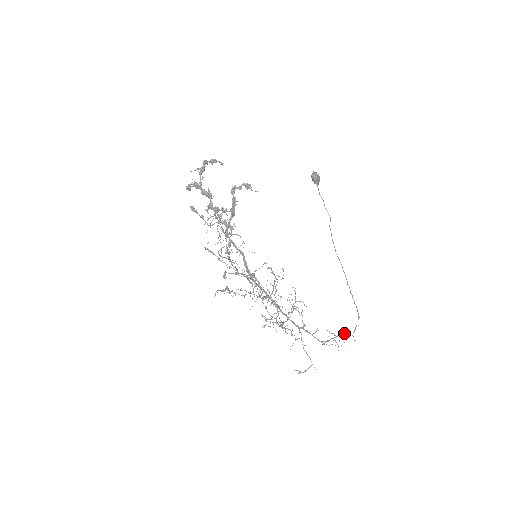
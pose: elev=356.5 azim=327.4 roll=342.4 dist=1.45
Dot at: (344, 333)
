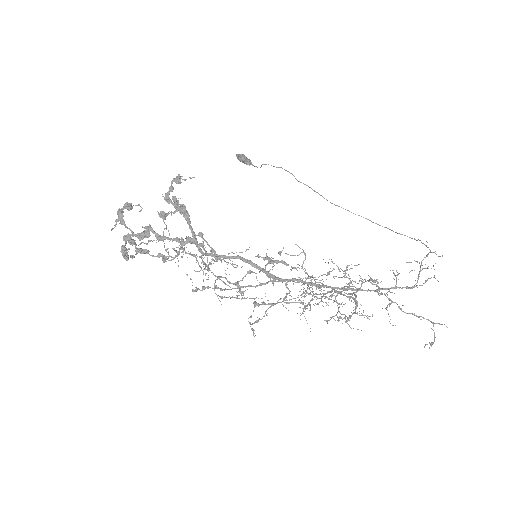
Dot at: occluded
